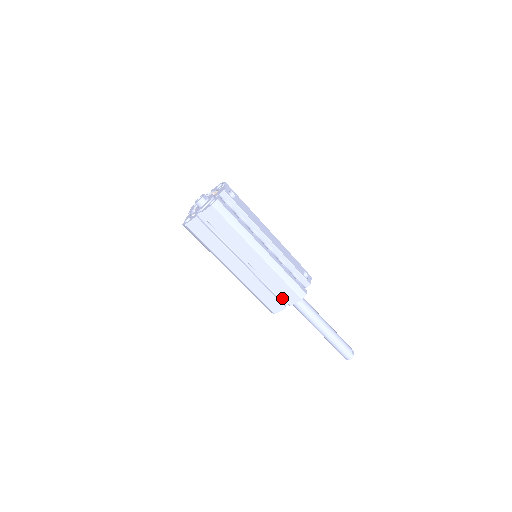
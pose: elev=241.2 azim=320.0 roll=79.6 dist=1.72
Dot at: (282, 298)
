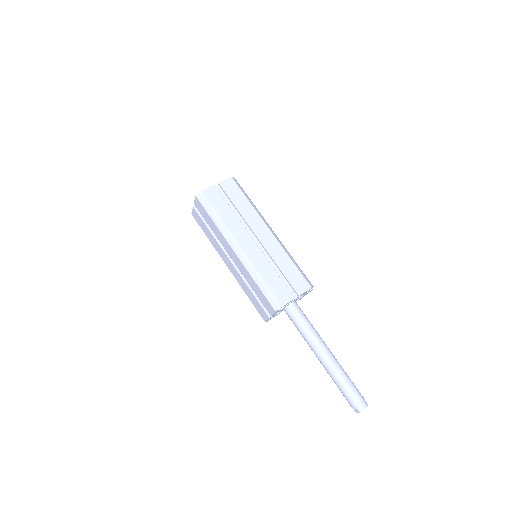
Dot at: (289, 289)
